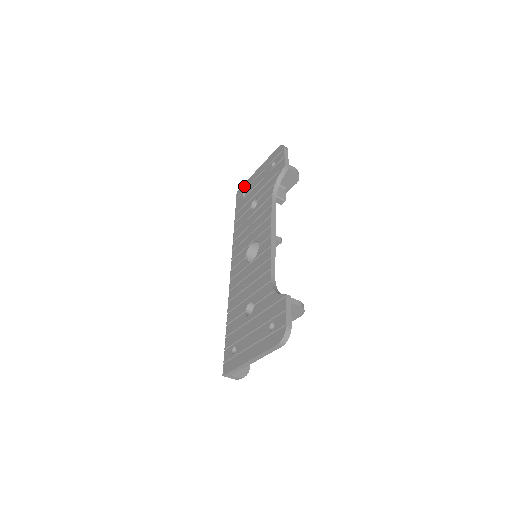
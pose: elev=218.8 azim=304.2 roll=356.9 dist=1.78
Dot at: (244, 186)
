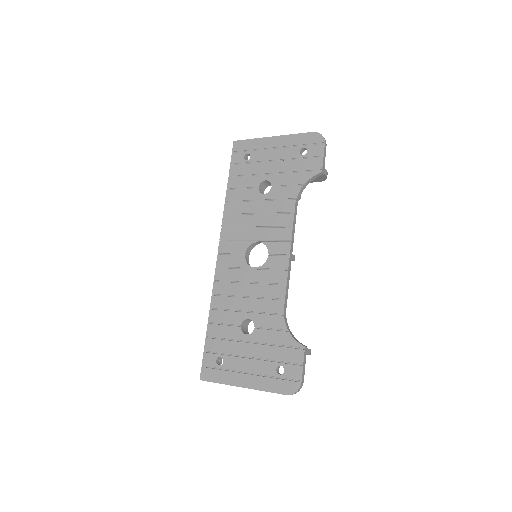
Dot at: (248, 144)
